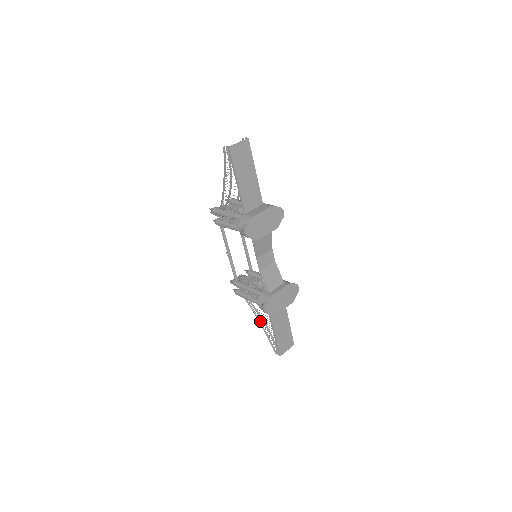
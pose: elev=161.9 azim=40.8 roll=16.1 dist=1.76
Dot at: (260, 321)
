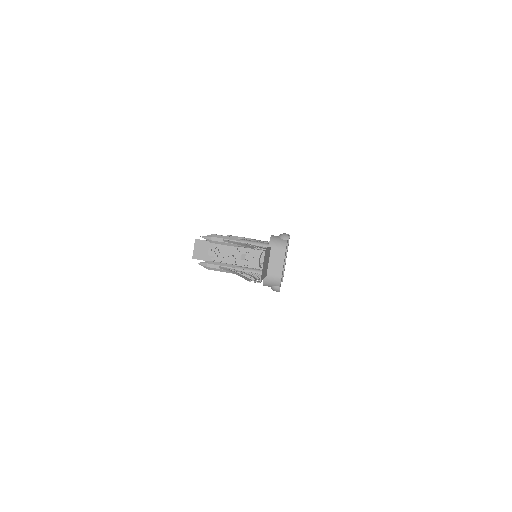
Dot at: occluded
